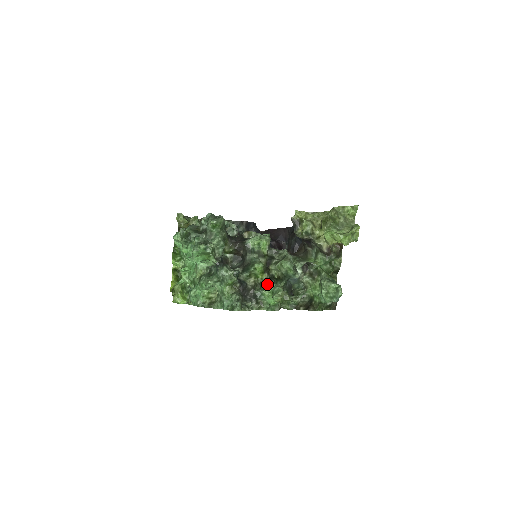
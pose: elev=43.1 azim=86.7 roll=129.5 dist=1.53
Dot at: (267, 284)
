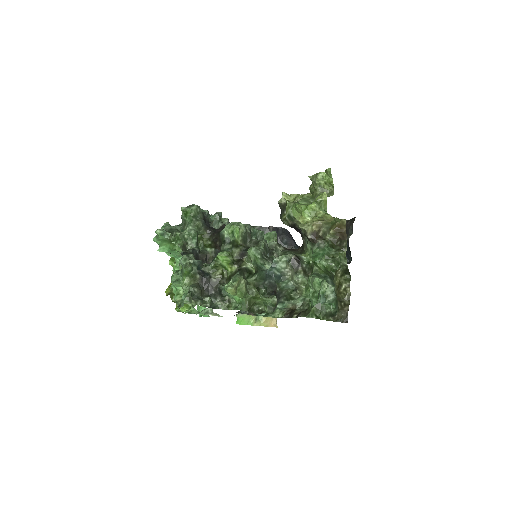
Dot at: (232, 276)
